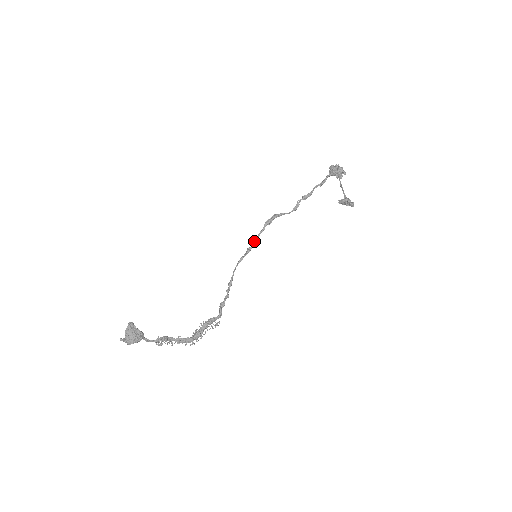
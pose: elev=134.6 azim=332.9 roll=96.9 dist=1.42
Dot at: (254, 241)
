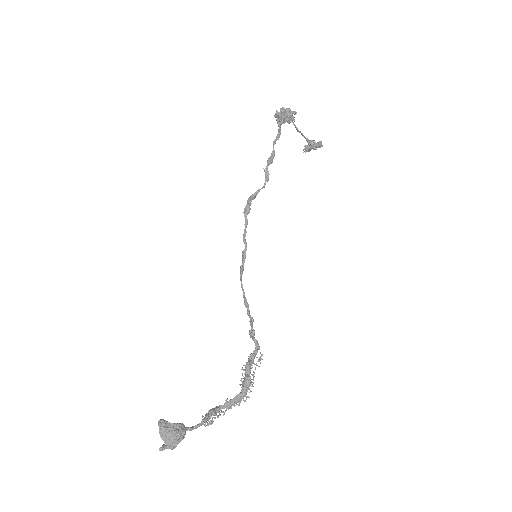
Dot at: (244, 241)
